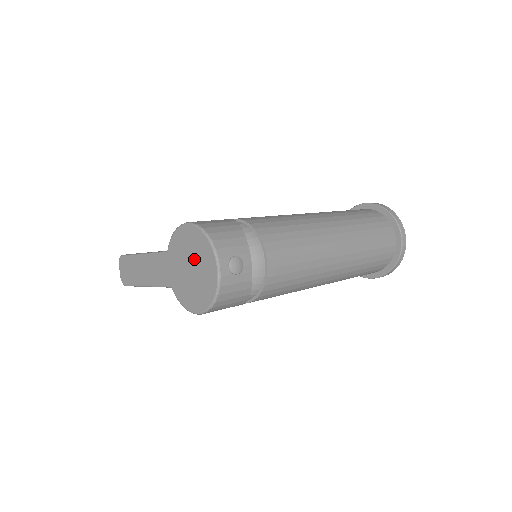
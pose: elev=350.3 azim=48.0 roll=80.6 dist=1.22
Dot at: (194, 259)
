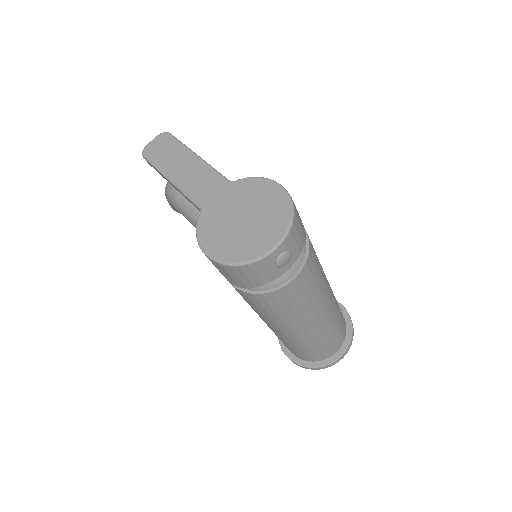
Dot at: (257, 216)
